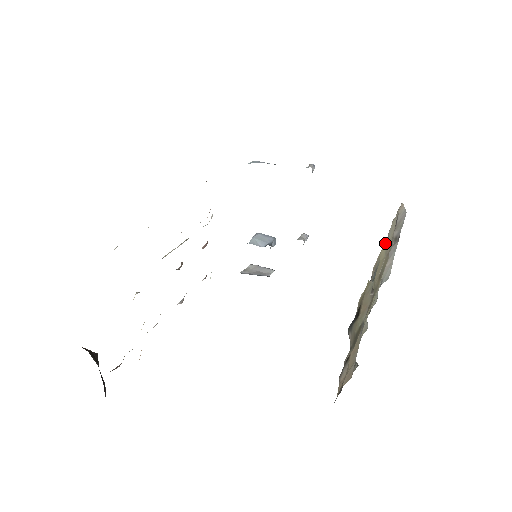
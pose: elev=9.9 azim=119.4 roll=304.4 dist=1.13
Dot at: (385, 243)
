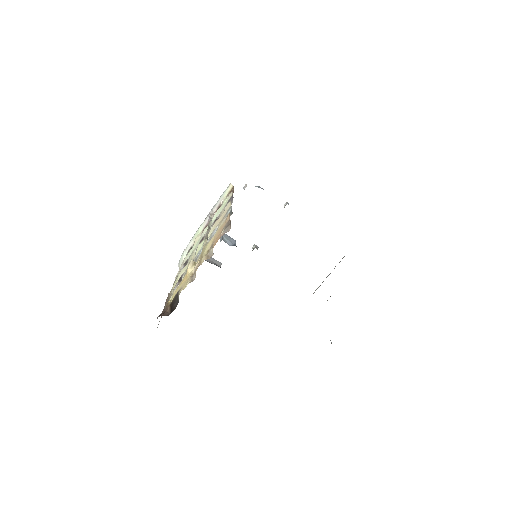
Dot at: occluded
